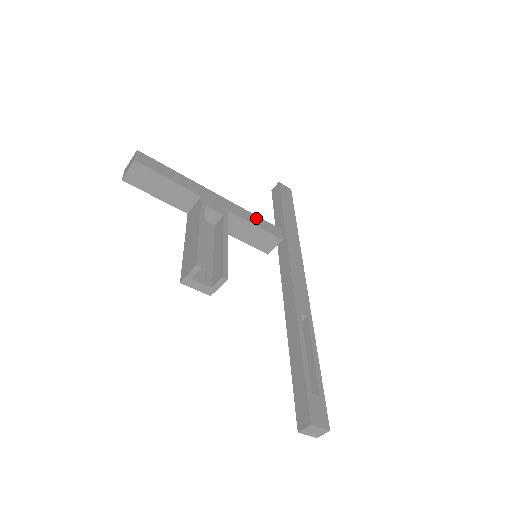
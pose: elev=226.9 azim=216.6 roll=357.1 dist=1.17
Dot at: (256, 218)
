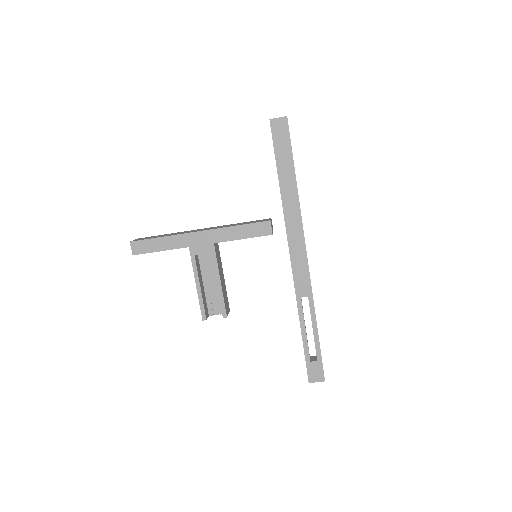
Dot at: (241, 229)
